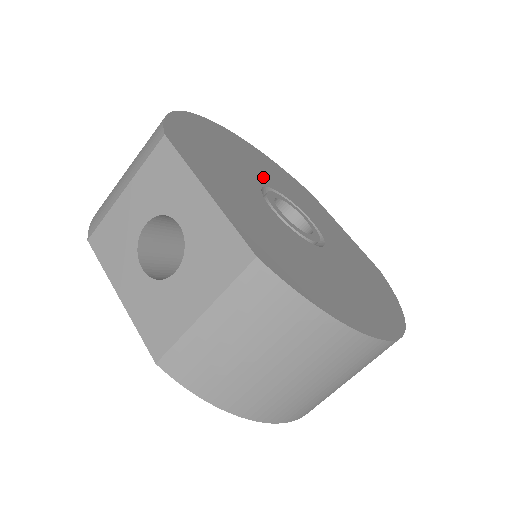
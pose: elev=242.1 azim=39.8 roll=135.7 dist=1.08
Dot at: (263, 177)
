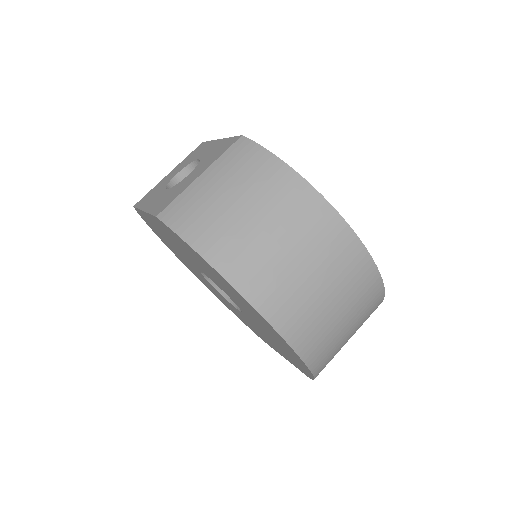
Dot at: occluded
